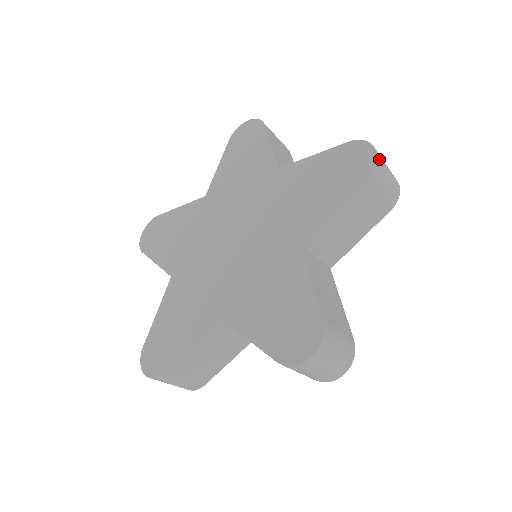
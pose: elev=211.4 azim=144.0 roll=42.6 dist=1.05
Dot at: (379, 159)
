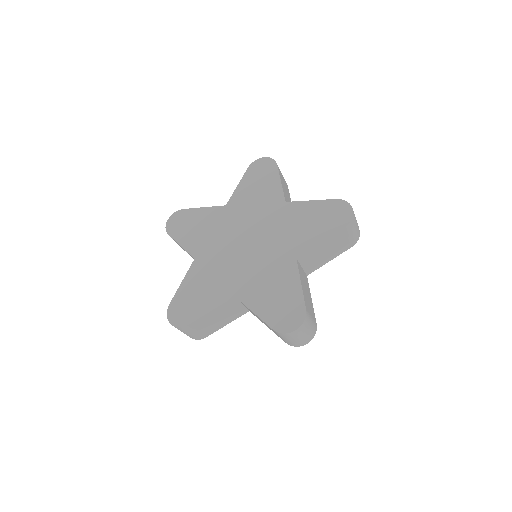
Dot at: (354, 216)
